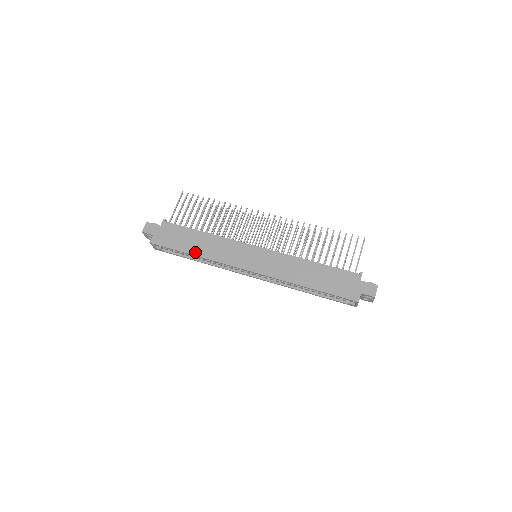
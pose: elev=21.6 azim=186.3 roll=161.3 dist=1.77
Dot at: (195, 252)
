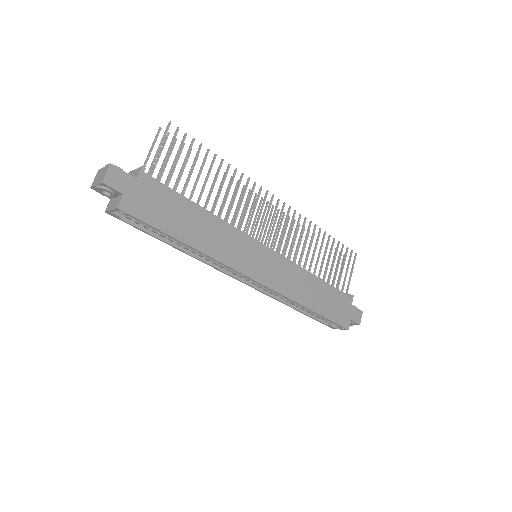
Dot at: (191, 241)
